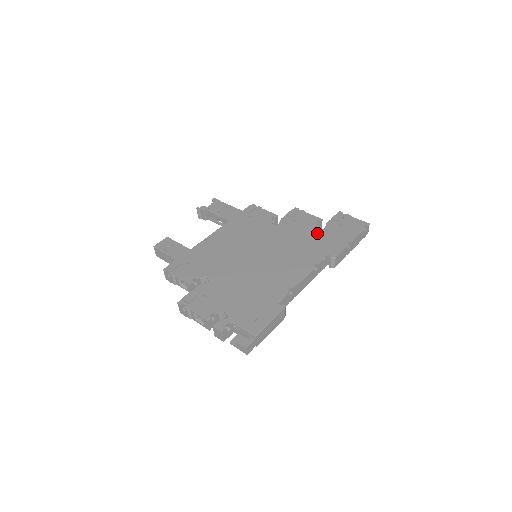
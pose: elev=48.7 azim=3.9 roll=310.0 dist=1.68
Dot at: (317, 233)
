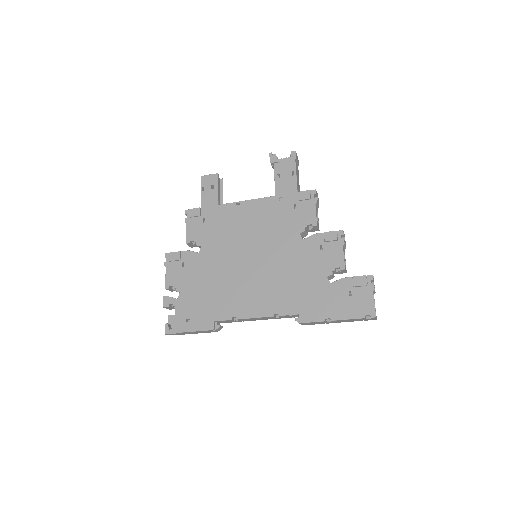
Dot at: (319, 282)
